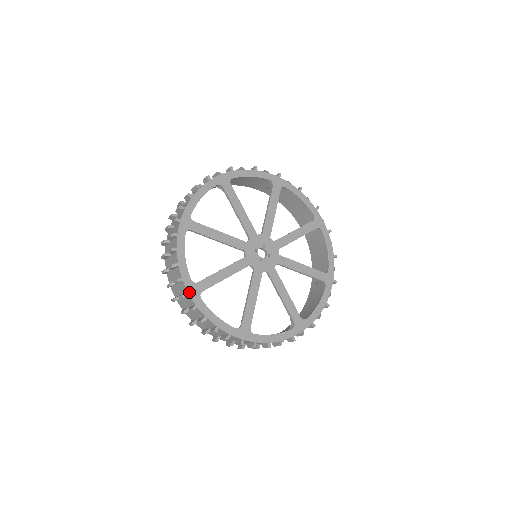
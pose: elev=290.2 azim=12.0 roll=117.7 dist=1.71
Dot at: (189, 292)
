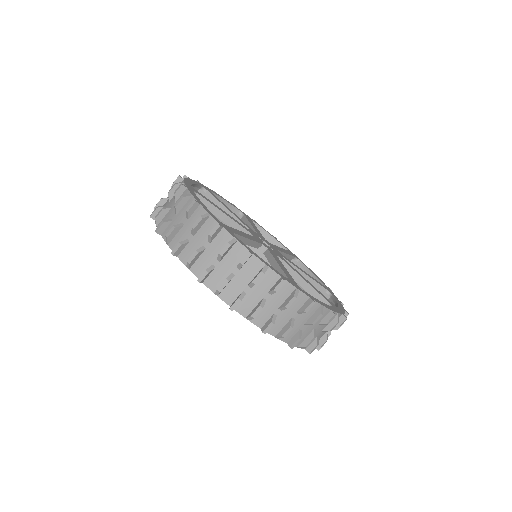
Dot at: (297, 288)
